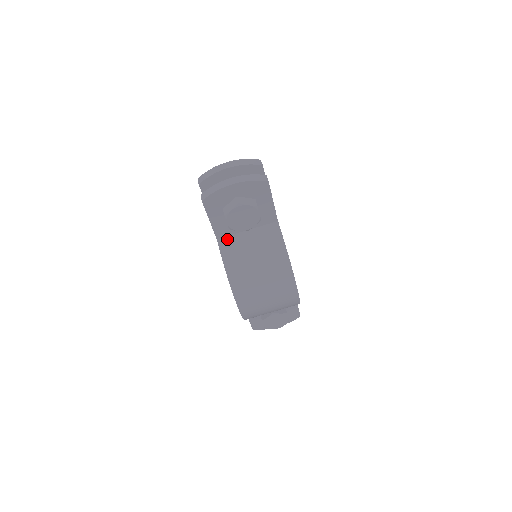
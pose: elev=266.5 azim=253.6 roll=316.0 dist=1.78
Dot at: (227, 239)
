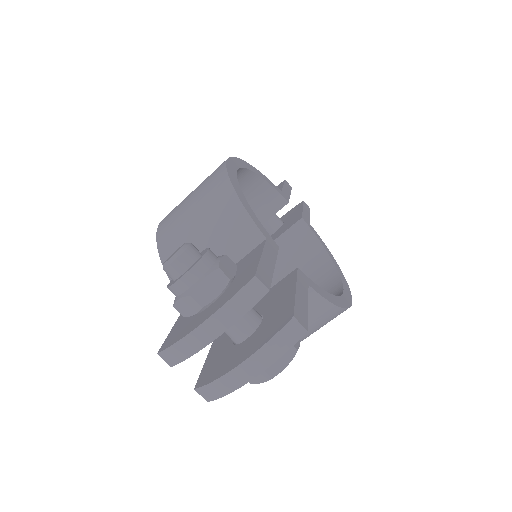
Dot at: occluded
